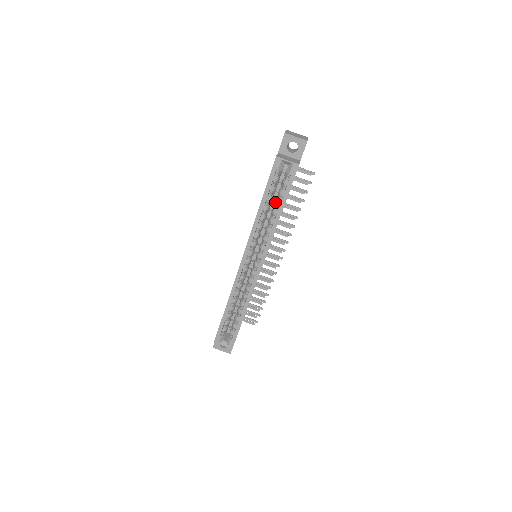
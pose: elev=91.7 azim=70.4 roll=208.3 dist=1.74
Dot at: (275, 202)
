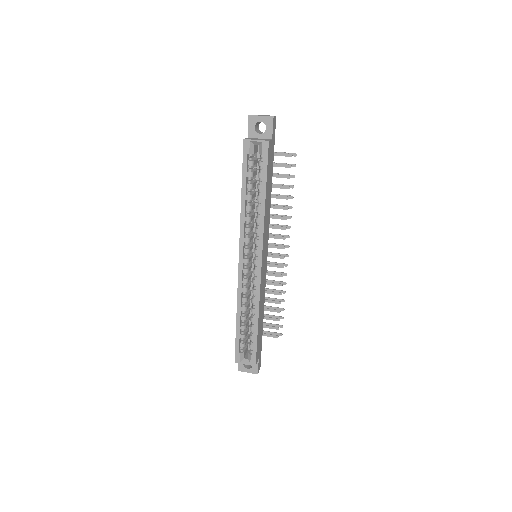
Dot at: (258, 191)
